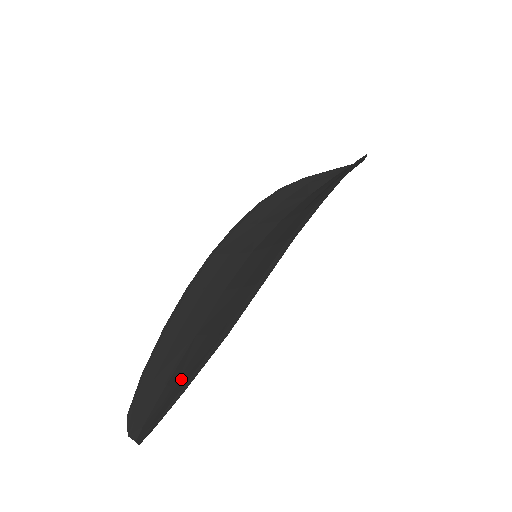
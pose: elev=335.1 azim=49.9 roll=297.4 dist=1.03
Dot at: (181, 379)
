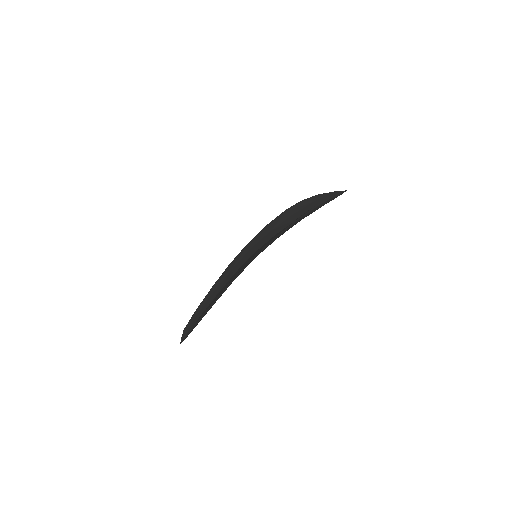
Dot at: occluded
